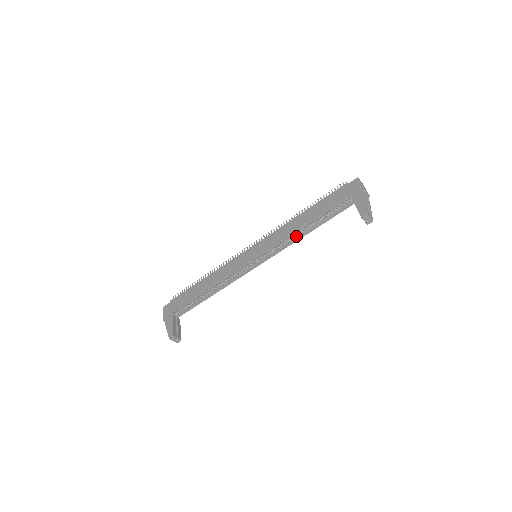
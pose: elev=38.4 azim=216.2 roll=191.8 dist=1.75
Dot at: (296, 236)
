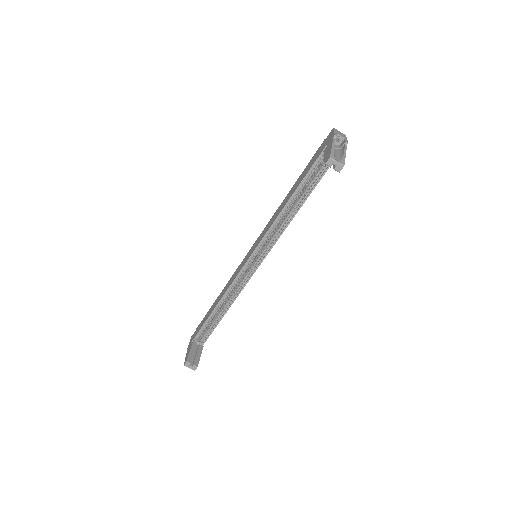
Dot at: (286, 219)
